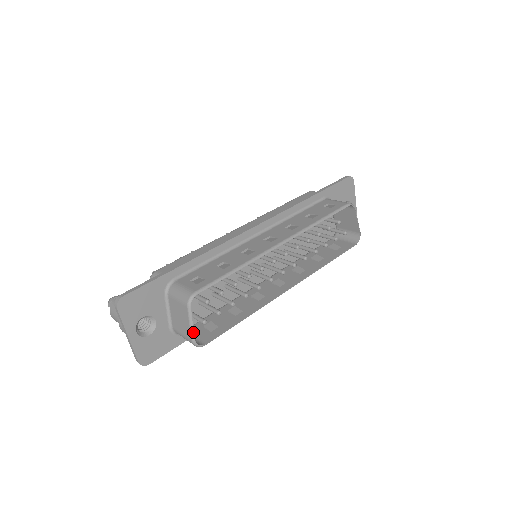
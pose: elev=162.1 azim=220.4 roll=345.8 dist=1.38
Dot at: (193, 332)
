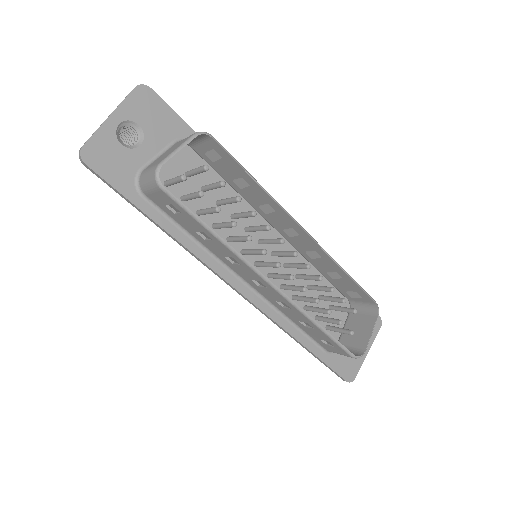
Dot at: (171, 157)
